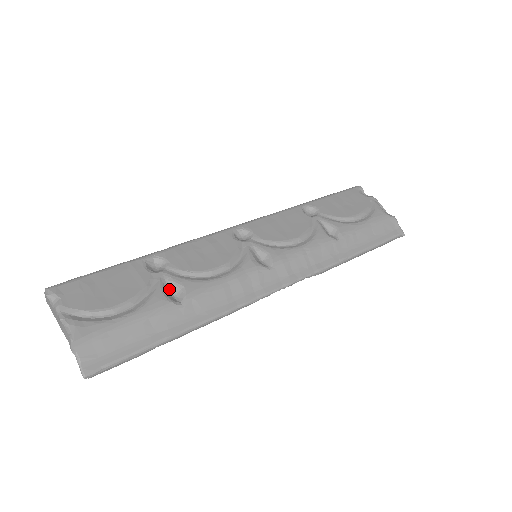
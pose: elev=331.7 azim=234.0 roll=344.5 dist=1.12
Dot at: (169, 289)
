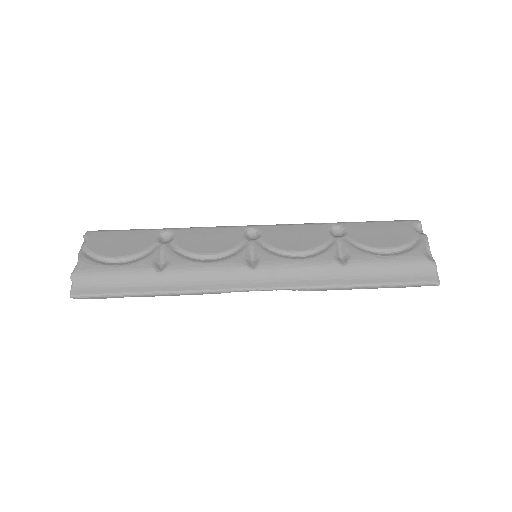
Dot at: (161, 258)
